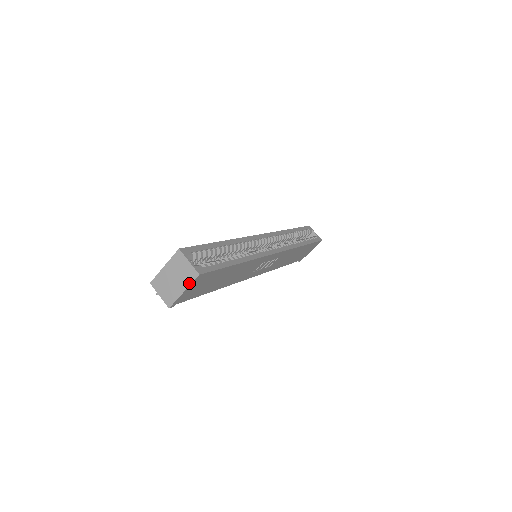
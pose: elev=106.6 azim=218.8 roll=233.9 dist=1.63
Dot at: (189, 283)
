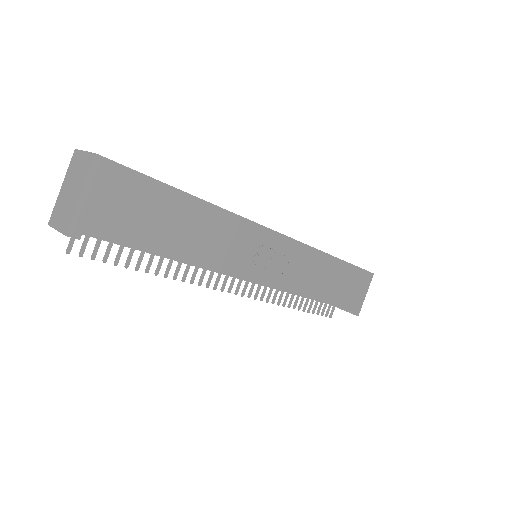
Dot at: (86, 176)
